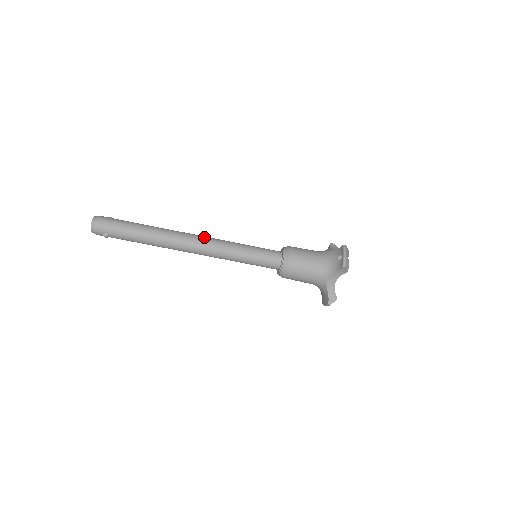
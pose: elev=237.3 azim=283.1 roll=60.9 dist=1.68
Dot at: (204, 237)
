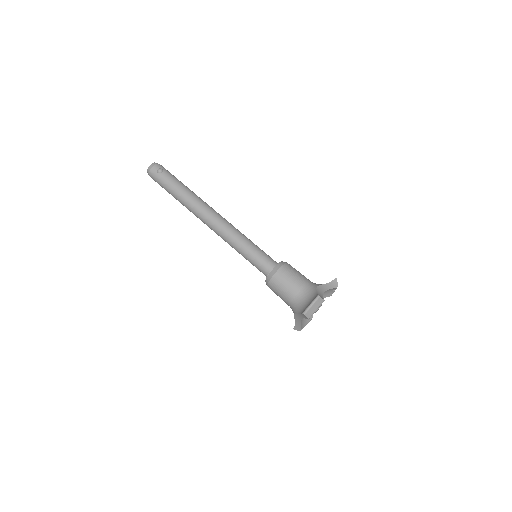
Dot at: occluded
